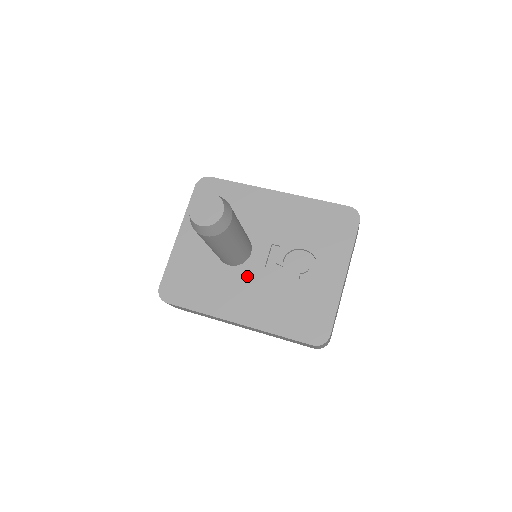
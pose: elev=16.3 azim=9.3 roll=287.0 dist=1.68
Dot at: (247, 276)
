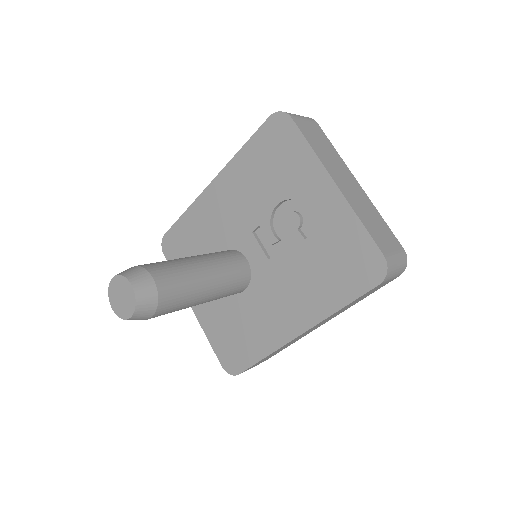
Dot at: (264, 284)
